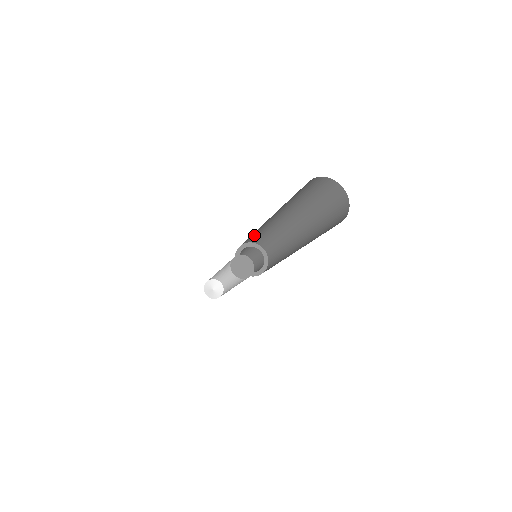
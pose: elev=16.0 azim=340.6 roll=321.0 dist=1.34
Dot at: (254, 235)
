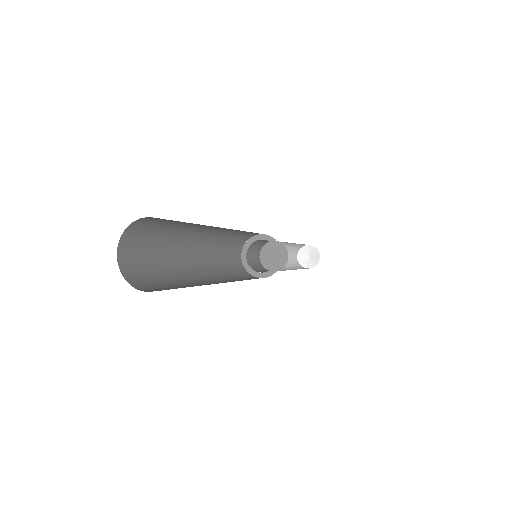
Dot at: (232, 243)
